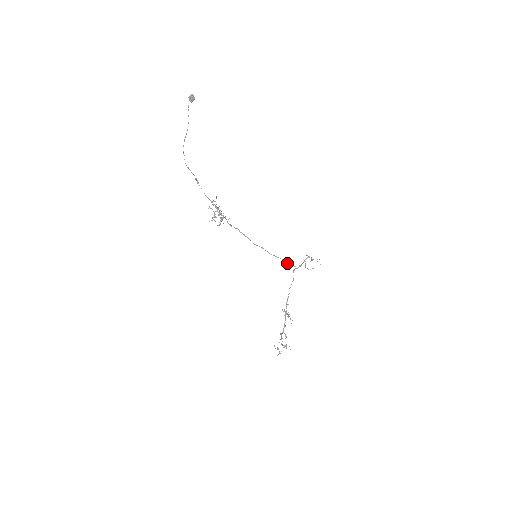
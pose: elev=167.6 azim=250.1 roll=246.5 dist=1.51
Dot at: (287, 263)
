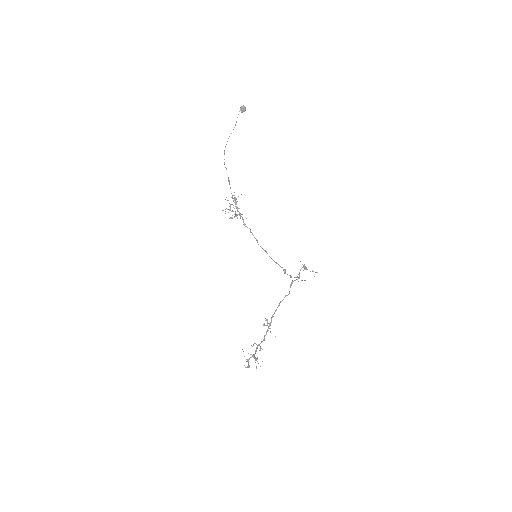
Dot at: (284, 271)
